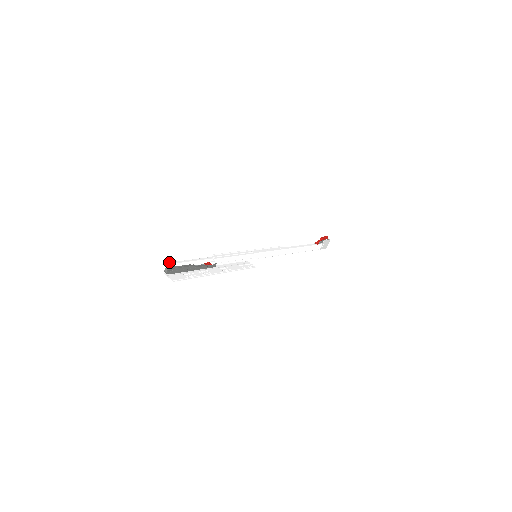
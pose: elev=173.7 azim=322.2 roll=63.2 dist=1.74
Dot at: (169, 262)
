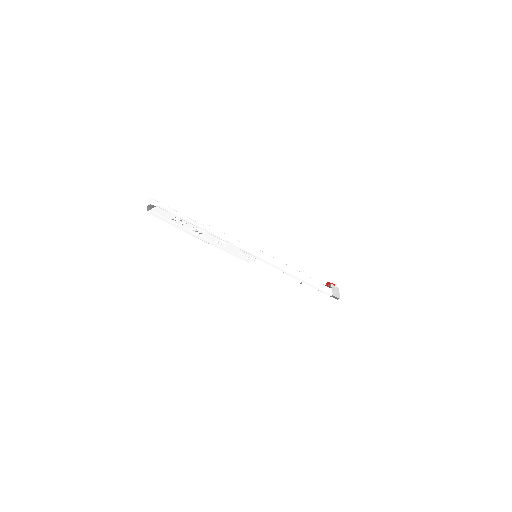
Dot at: (150, 200)
